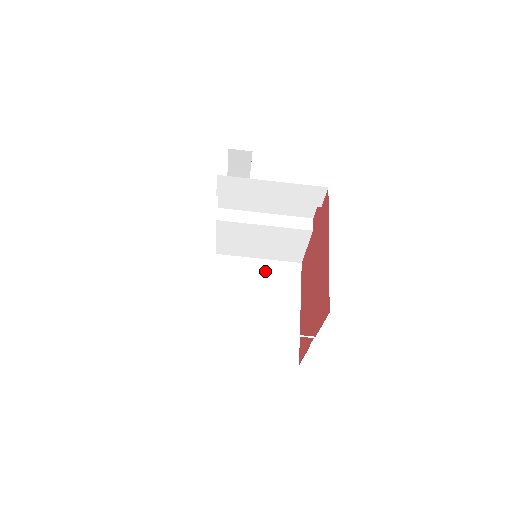
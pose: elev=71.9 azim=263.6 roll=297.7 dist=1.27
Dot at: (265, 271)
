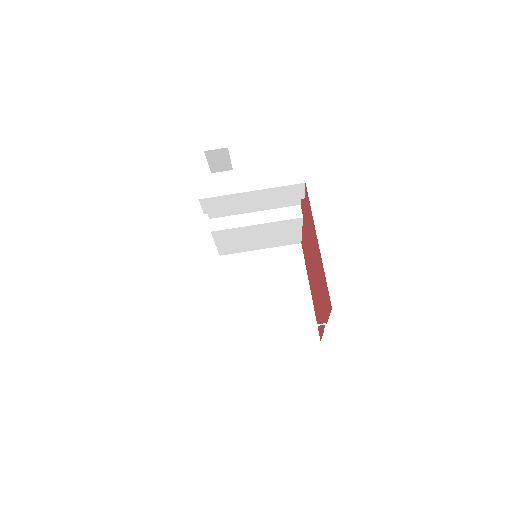
Dot at: (269, 260)
